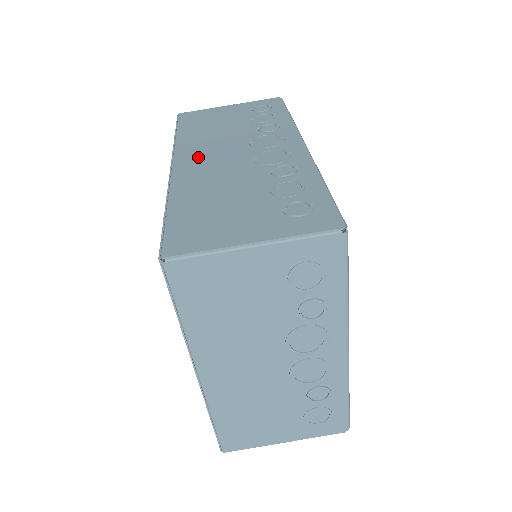
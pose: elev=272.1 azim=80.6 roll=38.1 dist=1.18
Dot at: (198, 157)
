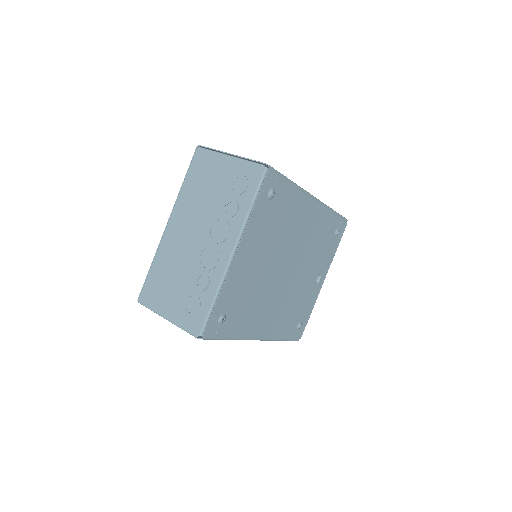
Dot at: occluded
